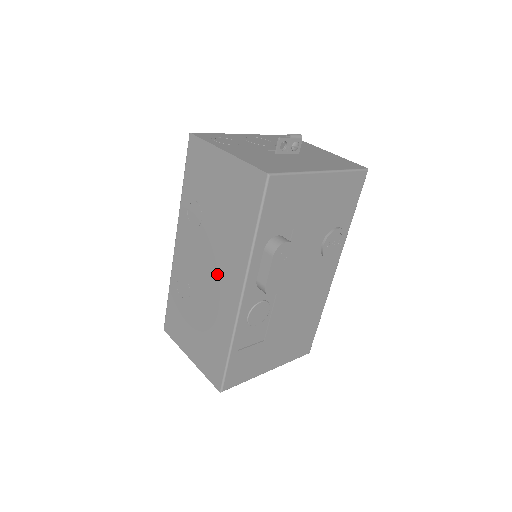
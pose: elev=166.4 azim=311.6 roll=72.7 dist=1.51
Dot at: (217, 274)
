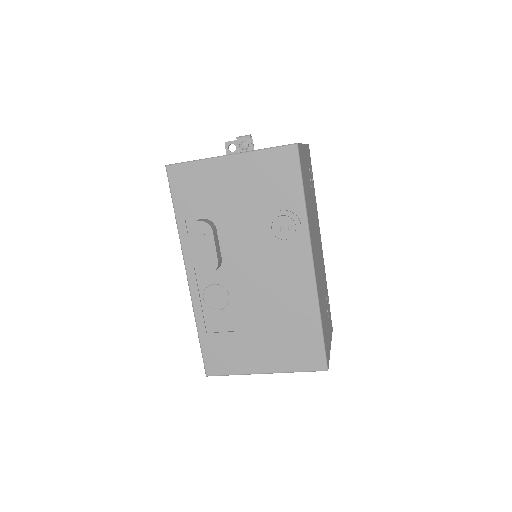
Dot at: occluded
